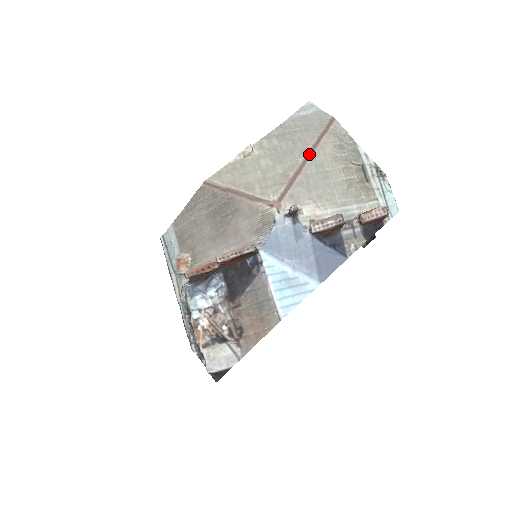
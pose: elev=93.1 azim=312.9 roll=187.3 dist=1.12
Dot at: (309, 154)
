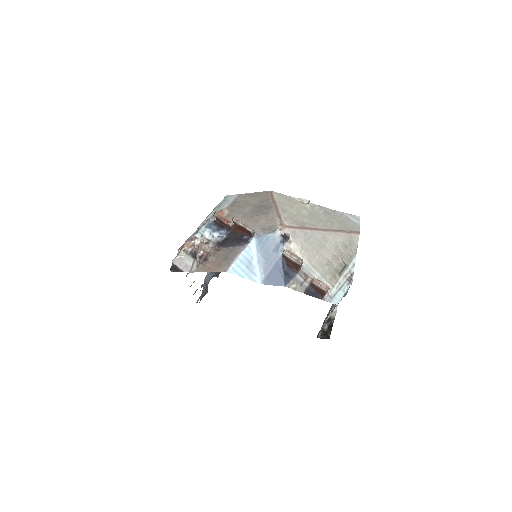
Dot at: (326, 230)
